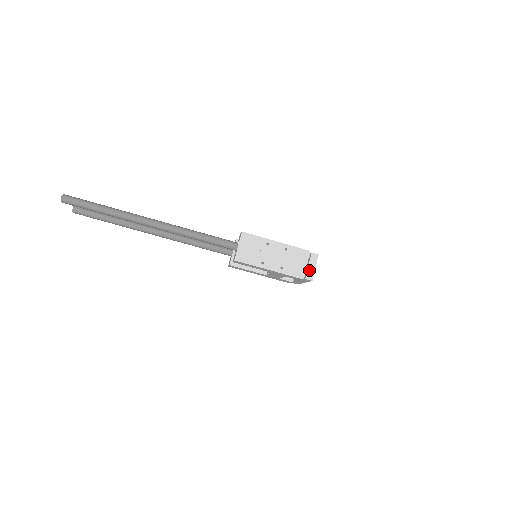
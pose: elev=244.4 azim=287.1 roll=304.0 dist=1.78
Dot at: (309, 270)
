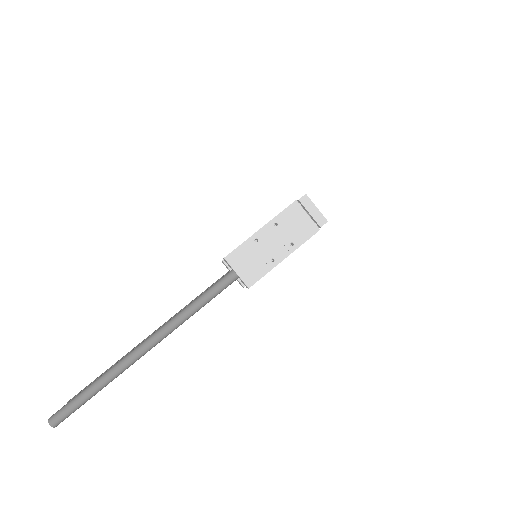
Dot at: (314, 216)
